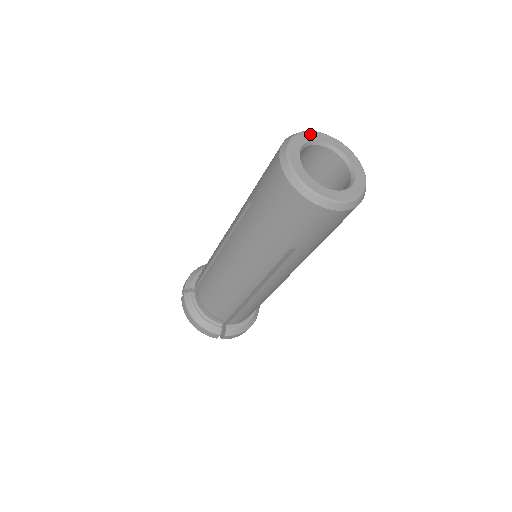
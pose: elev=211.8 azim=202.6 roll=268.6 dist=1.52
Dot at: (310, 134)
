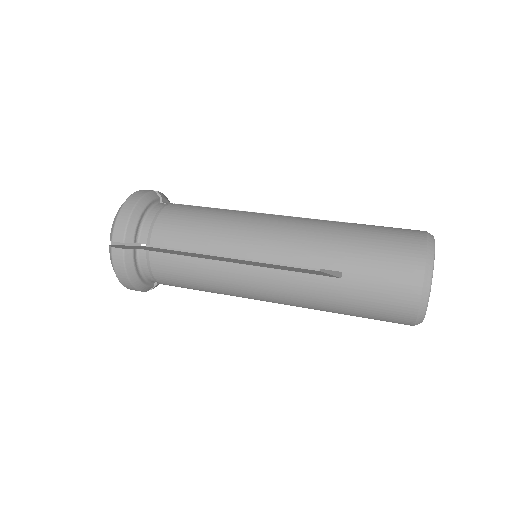
Dot at: occluded
